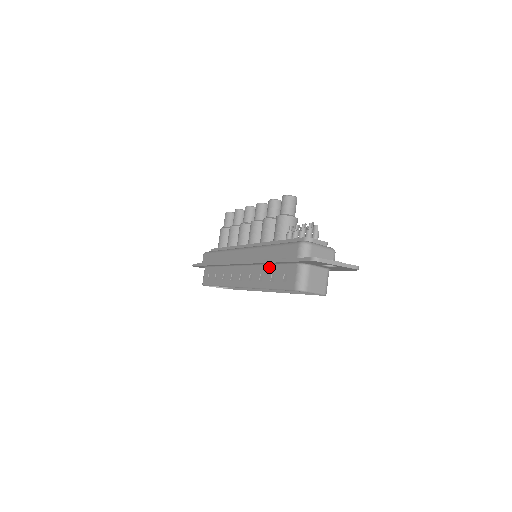
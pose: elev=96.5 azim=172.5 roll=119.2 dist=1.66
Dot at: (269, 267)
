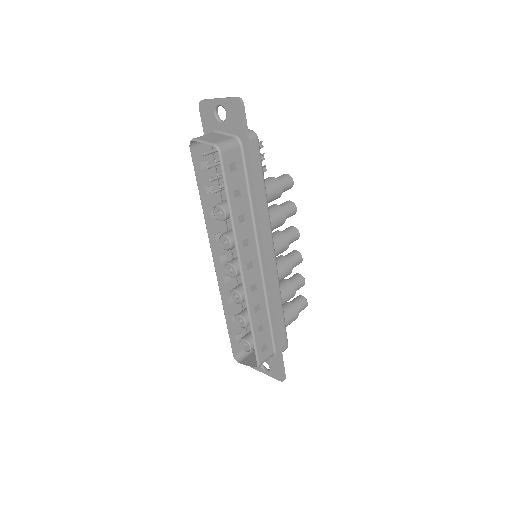
Dot at: (218, 195)
